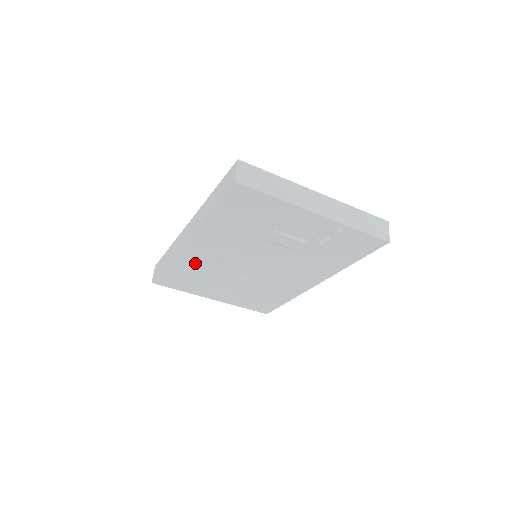
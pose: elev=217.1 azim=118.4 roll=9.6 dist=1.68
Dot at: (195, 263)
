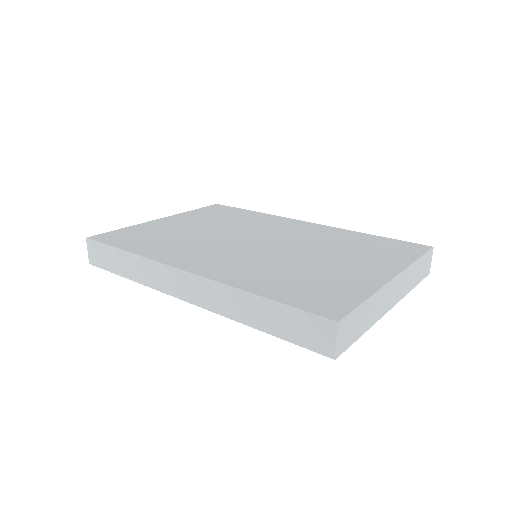
Dot at: occluded
